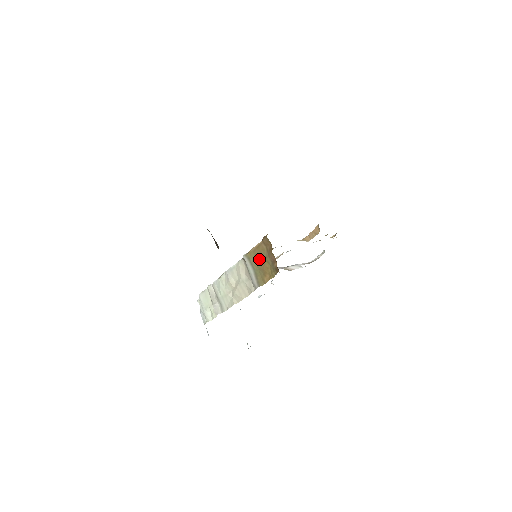
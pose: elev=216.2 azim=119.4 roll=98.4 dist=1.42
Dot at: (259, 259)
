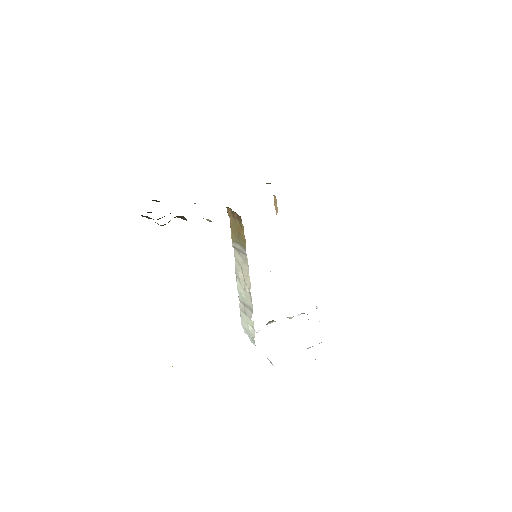
Dot at: (235, 231)
